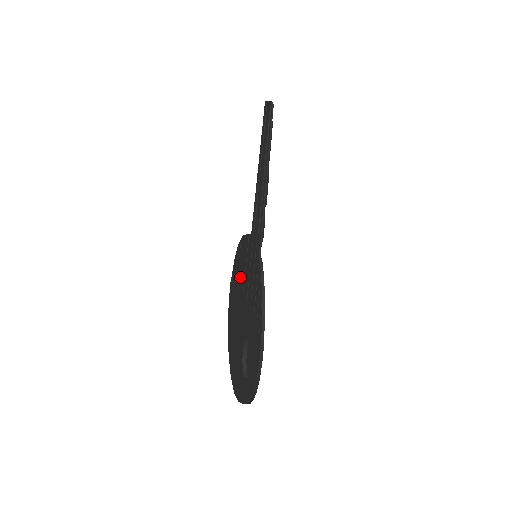
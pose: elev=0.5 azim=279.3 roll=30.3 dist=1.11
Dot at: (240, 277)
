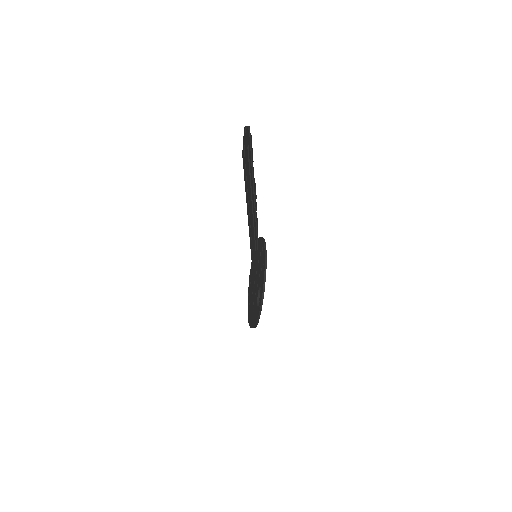
Dot at: (251, 307)
